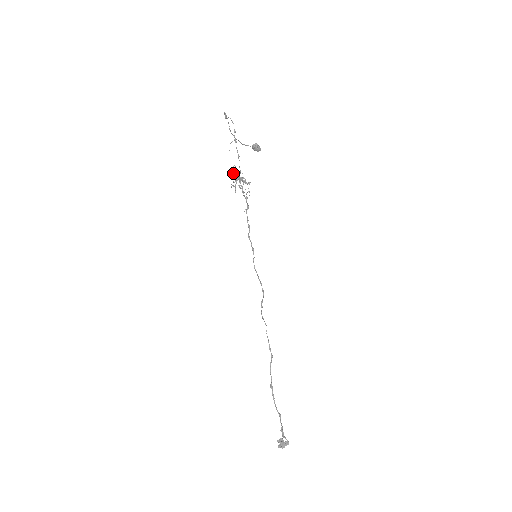
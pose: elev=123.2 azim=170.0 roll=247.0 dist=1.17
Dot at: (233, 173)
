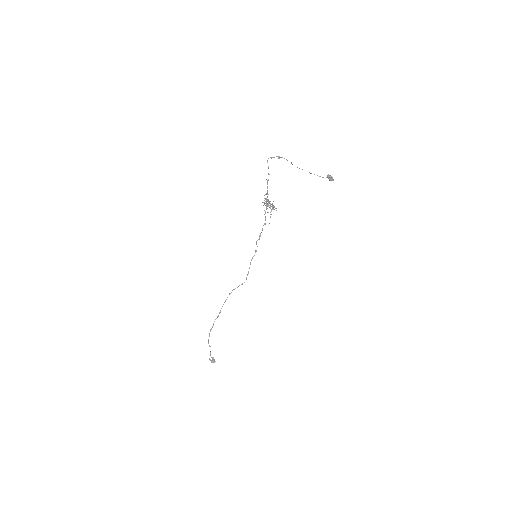
Dot at: (266, 198)
